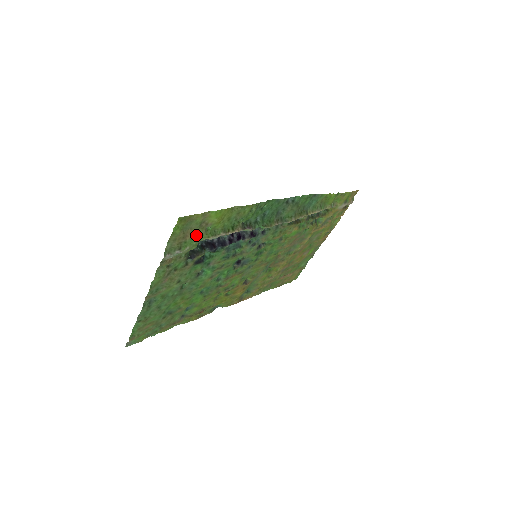
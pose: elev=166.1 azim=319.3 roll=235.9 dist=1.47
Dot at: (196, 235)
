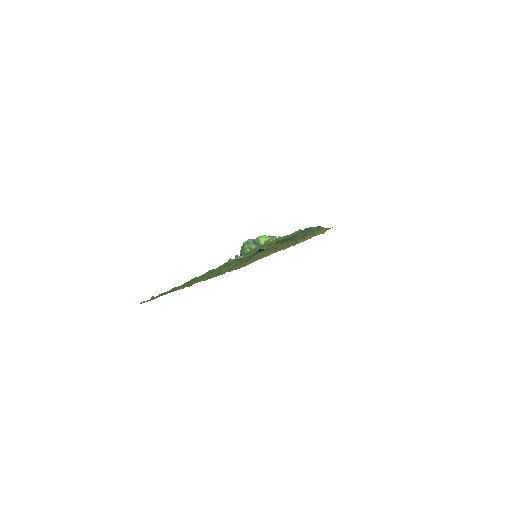
Dot at: occluded
